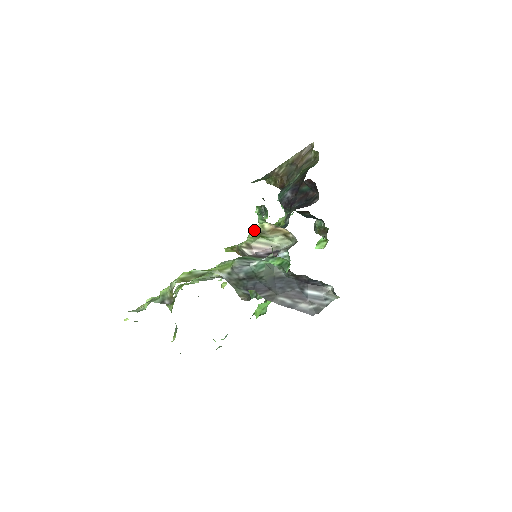
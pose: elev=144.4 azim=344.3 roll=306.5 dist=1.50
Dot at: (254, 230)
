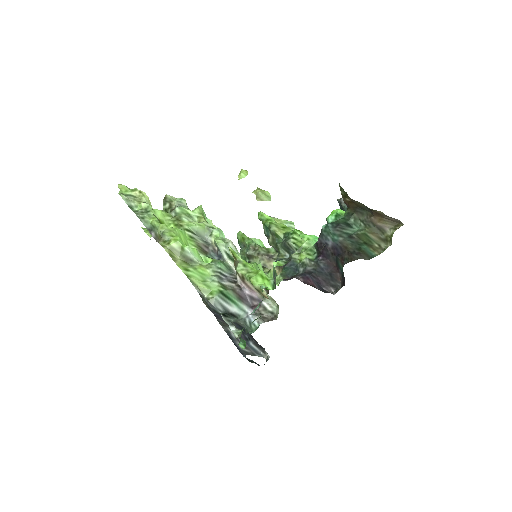
Dot at: (253, 284)
